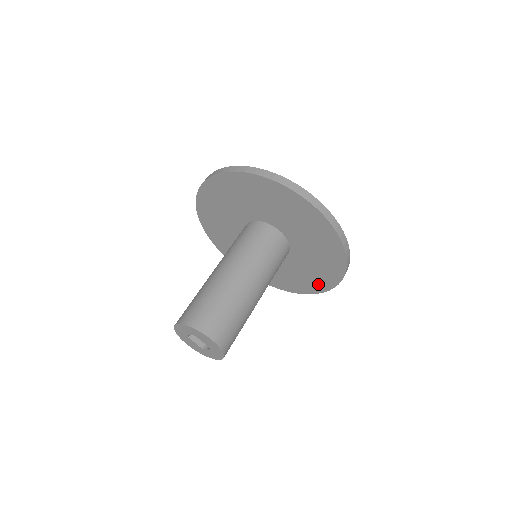
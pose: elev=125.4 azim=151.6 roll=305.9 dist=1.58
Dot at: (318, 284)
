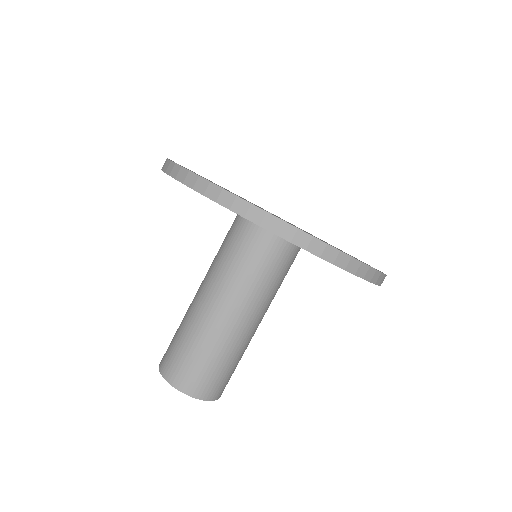
Dot at: occluded
